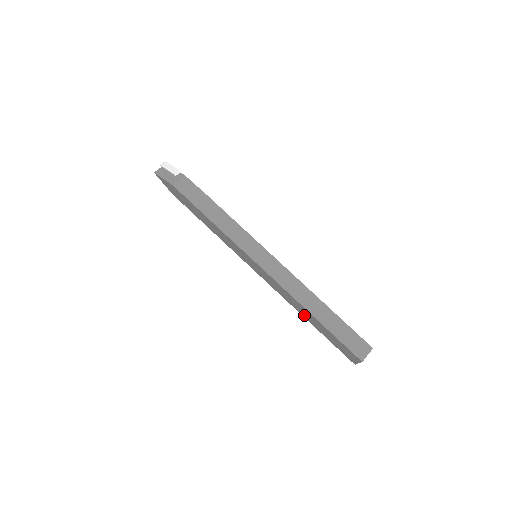
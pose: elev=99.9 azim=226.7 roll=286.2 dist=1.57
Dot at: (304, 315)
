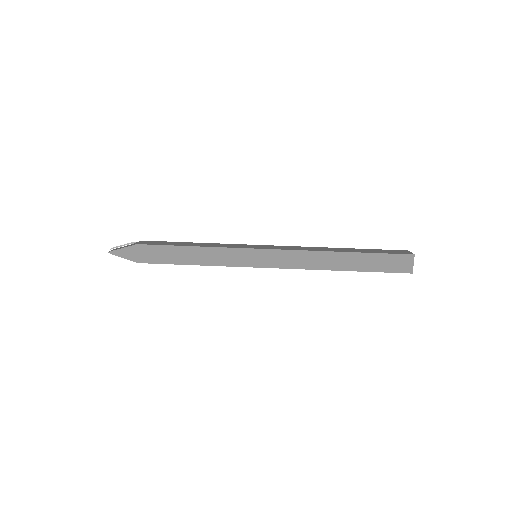
Dot at: (337, 266)
